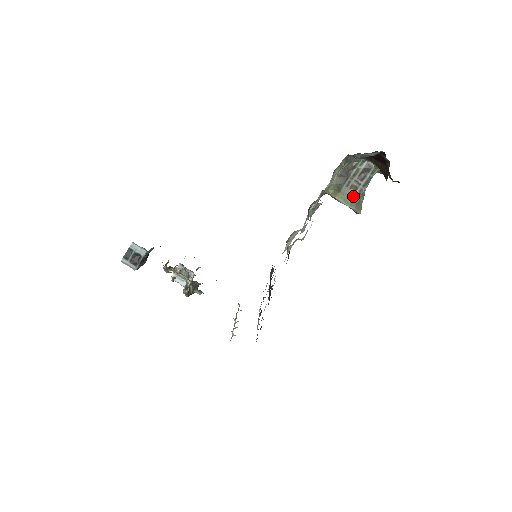
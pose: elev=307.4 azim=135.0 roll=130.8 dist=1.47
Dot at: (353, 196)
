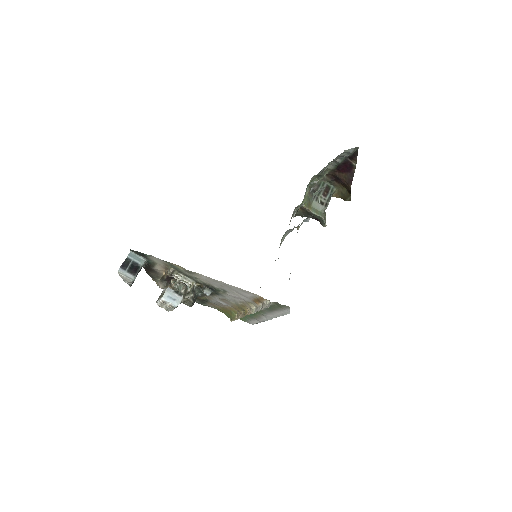
Dot at: (321, 209)
